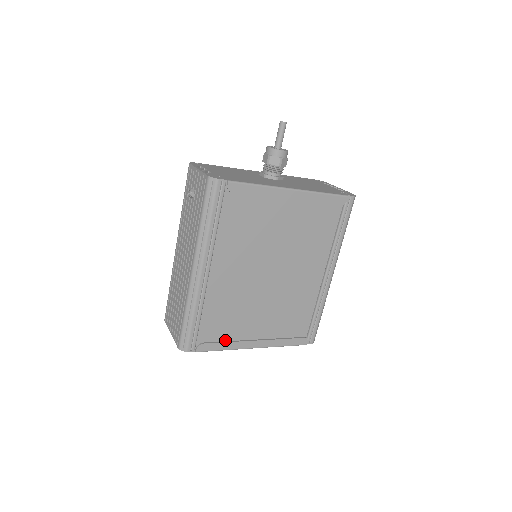
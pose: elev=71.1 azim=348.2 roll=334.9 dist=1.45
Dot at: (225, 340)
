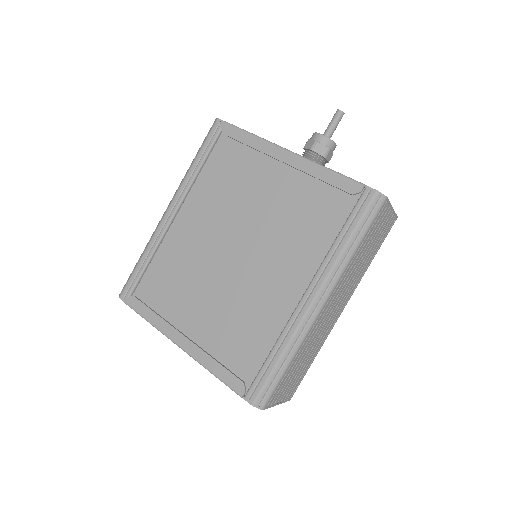
Dot at: (158, 314)
